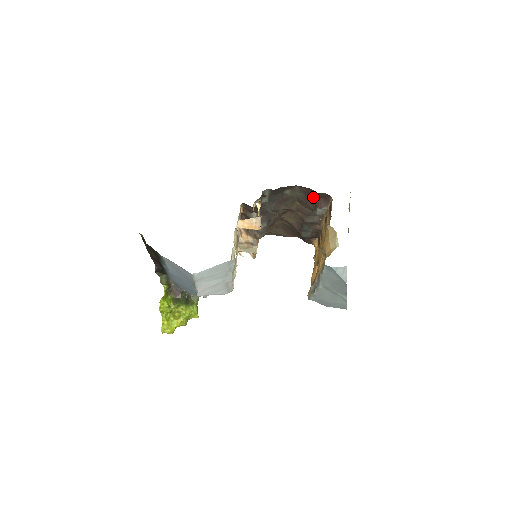
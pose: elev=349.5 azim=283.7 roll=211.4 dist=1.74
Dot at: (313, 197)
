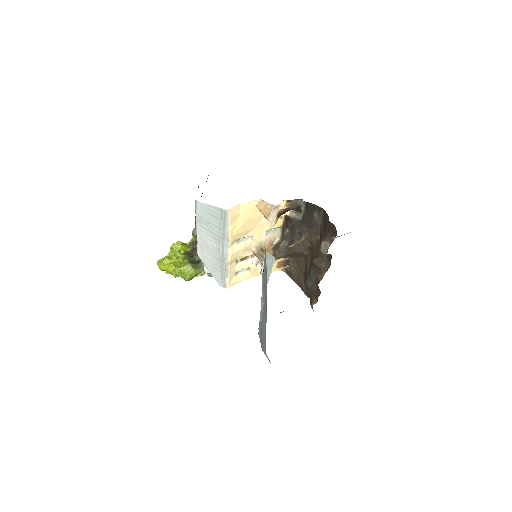
Dot at: (326, 227)
